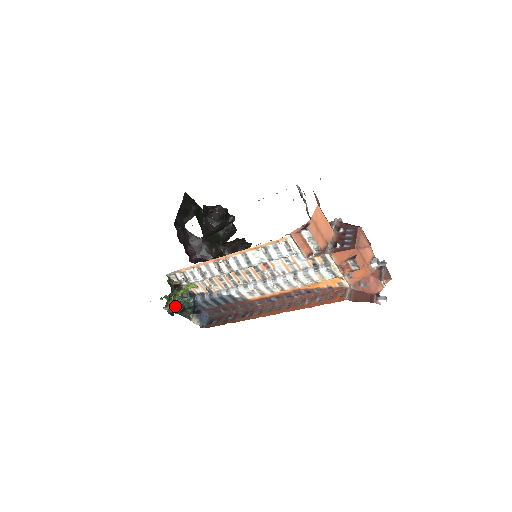
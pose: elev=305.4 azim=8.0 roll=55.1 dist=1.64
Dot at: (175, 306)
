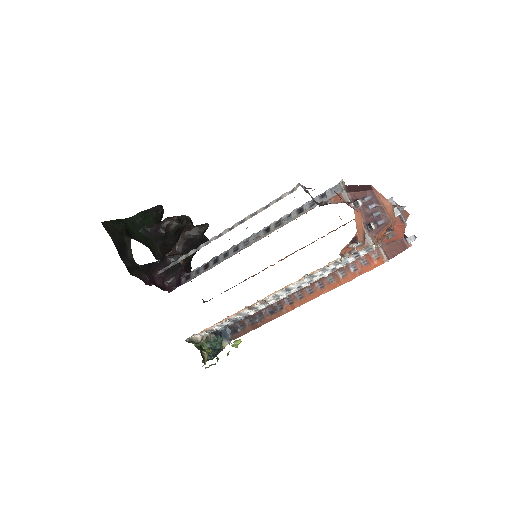
Dot at: (209, 355)
